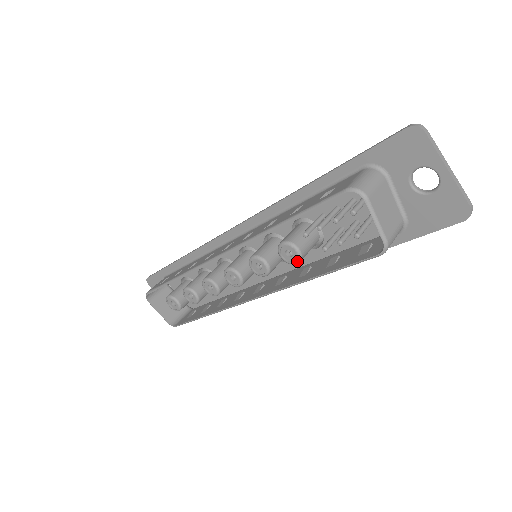
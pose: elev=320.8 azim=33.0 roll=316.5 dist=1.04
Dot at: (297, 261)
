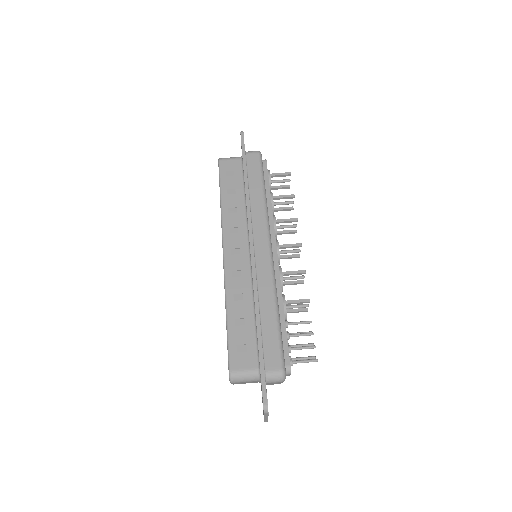
Dot at: occluded
